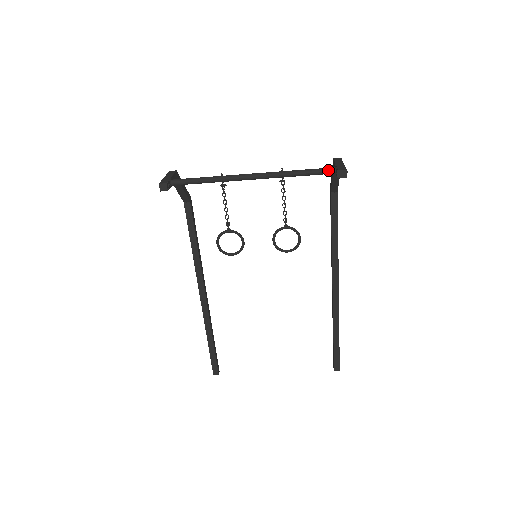
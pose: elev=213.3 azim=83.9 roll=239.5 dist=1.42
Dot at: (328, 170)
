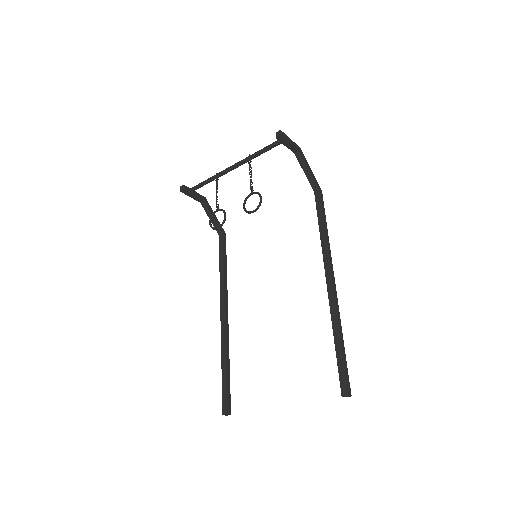
Dot at: (275, 142)
